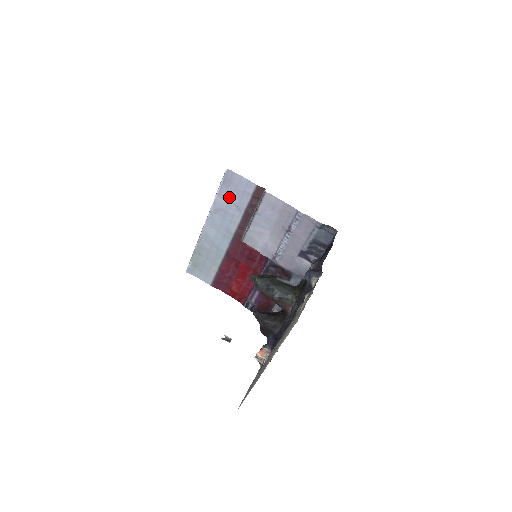
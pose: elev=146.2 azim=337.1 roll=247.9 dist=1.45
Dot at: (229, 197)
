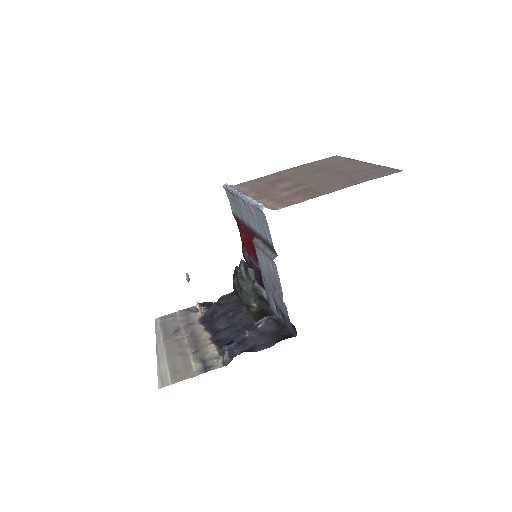
Dot at: (258, 217)
